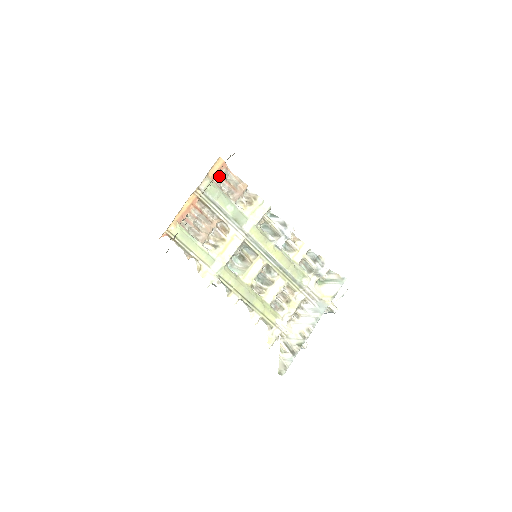
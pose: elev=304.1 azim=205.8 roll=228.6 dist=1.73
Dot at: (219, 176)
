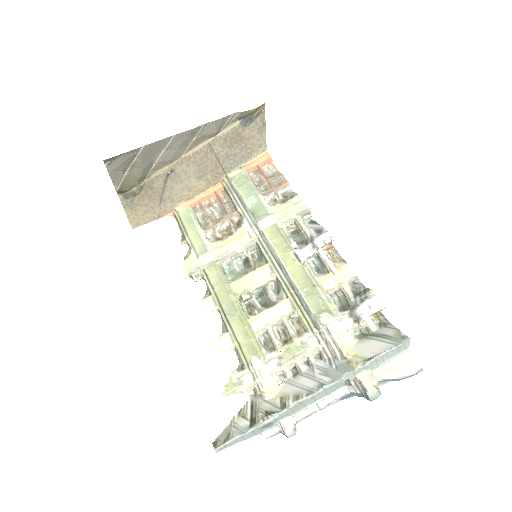
Dot at: (258, 170)
